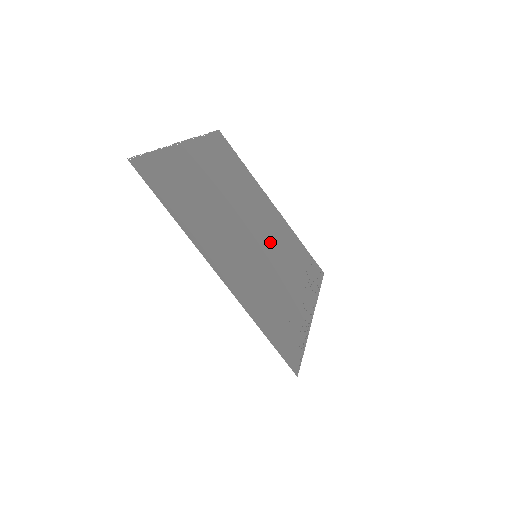
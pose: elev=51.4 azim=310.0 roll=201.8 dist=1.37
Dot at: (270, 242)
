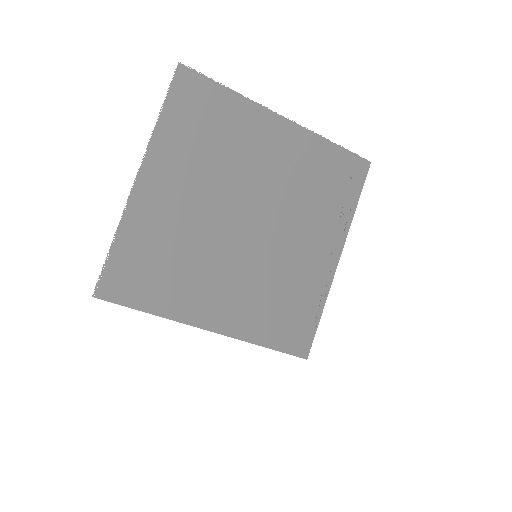
Dot at: (277, 208)
